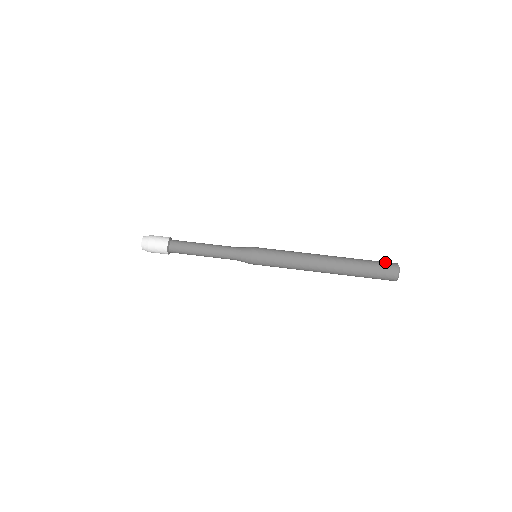
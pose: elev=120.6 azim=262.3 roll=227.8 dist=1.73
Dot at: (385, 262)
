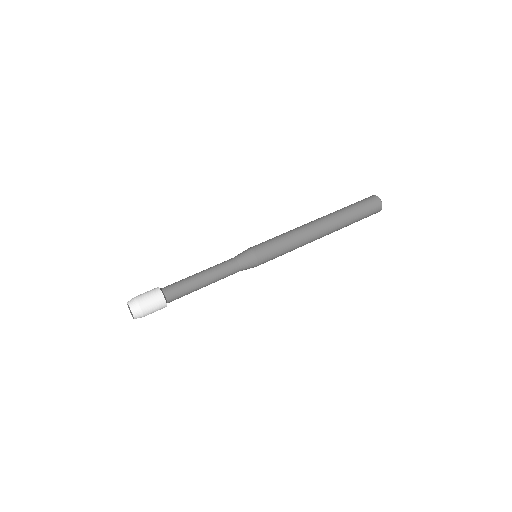
Dot at: (367, 200)
